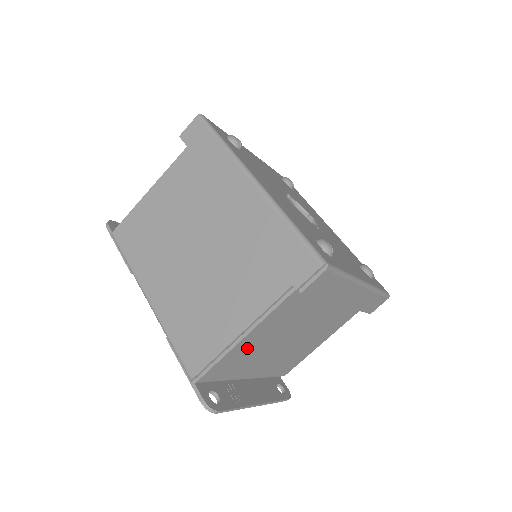
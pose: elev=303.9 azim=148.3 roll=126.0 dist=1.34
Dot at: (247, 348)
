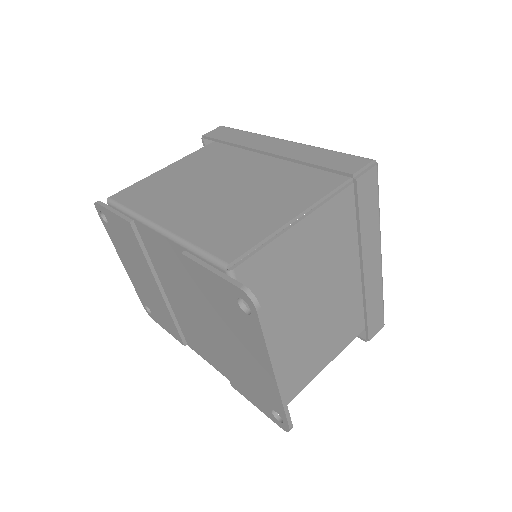
Dot at: (286, 259)
